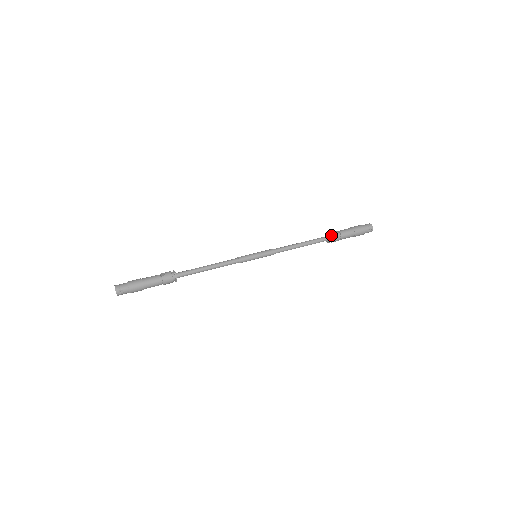
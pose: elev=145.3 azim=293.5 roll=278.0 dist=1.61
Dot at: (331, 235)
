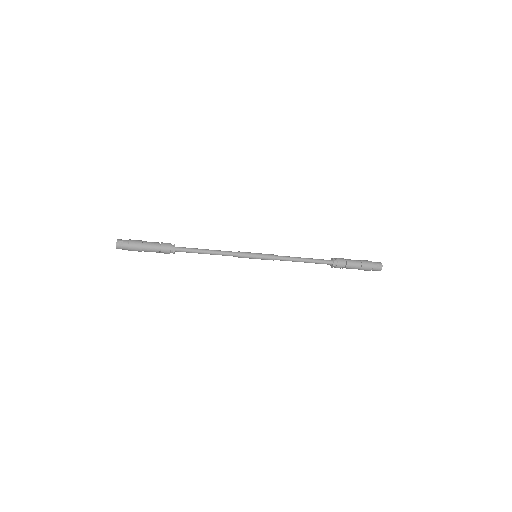
Dot at: (336, 258)
